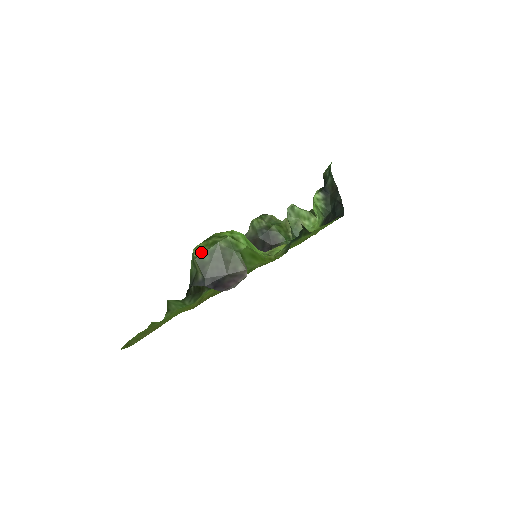
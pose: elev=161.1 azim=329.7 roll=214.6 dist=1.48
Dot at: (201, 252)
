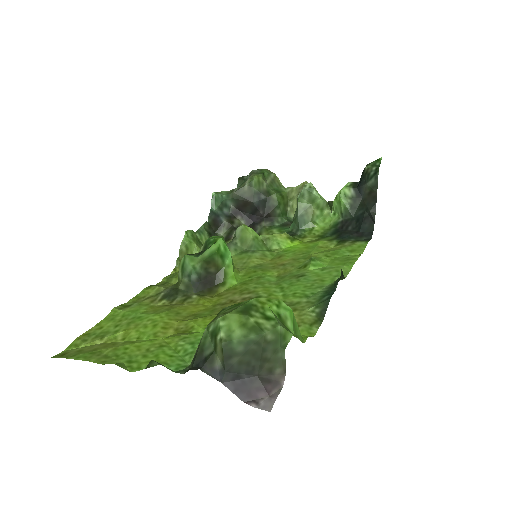
Dot at: (234, 335)
